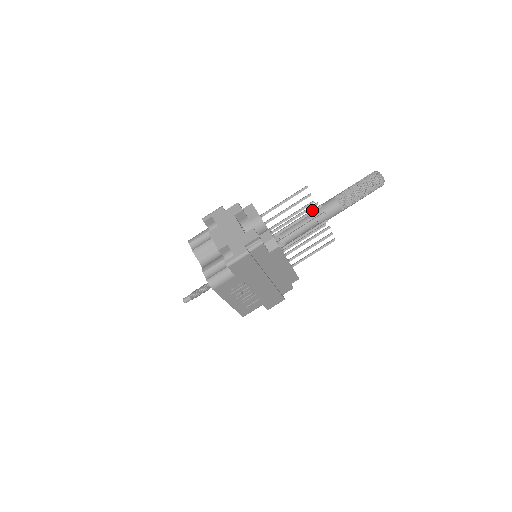
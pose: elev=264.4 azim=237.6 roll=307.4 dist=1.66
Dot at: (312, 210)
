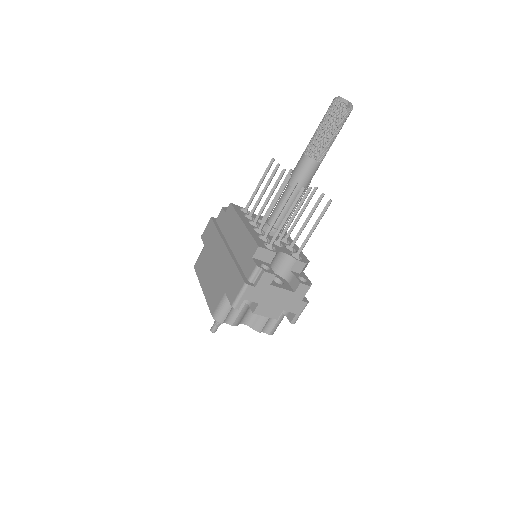
Dot at: occluded
